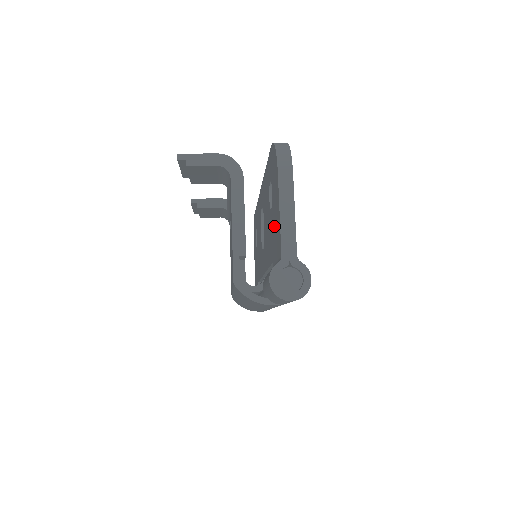
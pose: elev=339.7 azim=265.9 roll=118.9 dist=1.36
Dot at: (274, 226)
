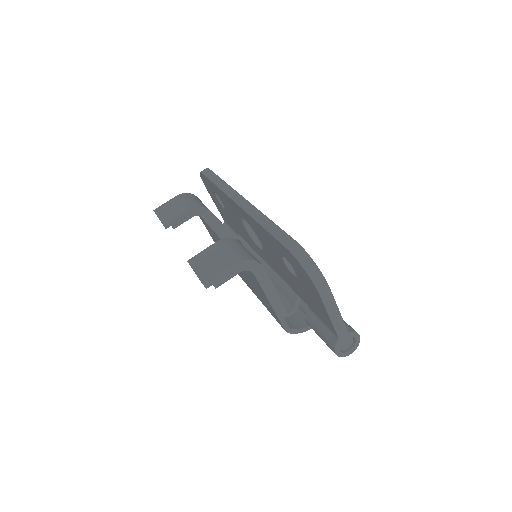
Dot at: (309, 298)
